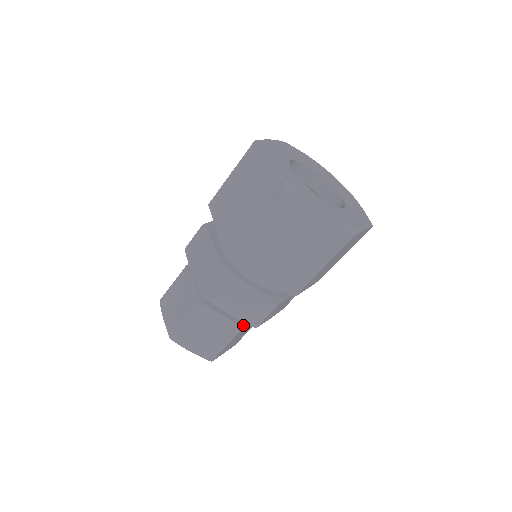
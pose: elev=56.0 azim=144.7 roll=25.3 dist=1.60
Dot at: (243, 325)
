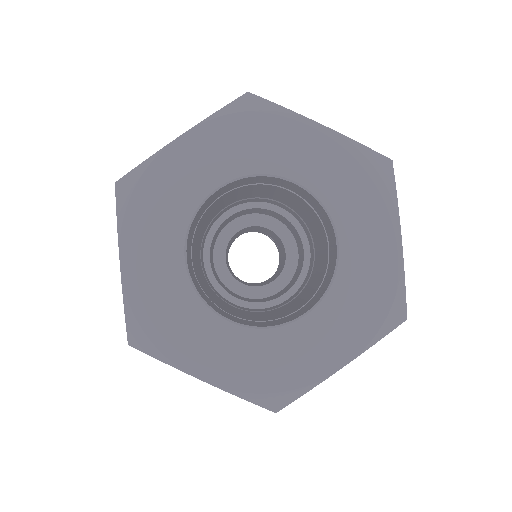
Dot at: occluded
